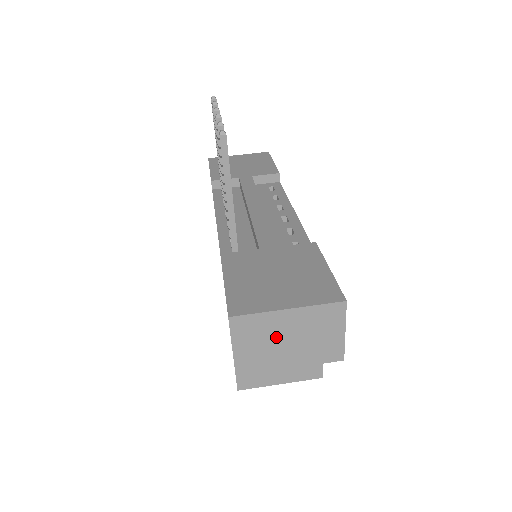
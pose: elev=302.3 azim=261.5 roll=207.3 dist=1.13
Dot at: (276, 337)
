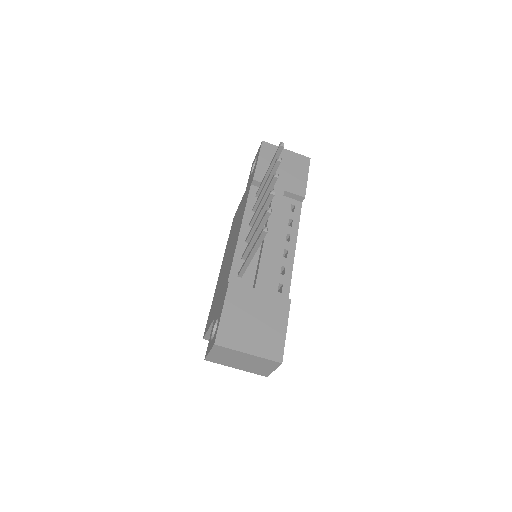
Dot at: (236, 358)
